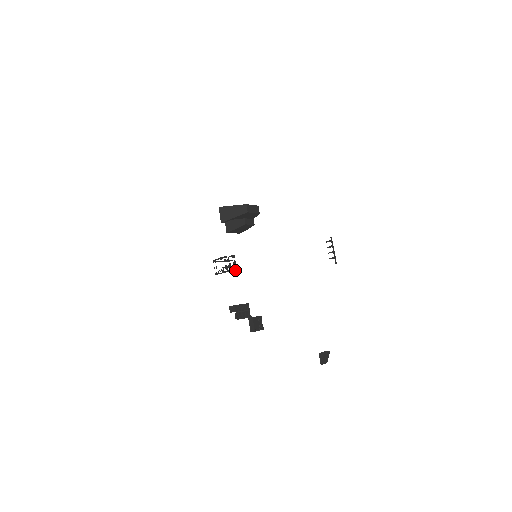
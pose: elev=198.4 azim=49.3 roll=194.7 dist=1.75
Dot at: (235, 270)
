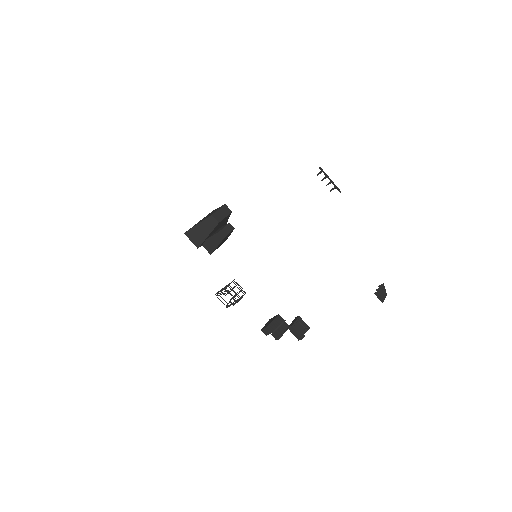
Dot at: (244, 294)
